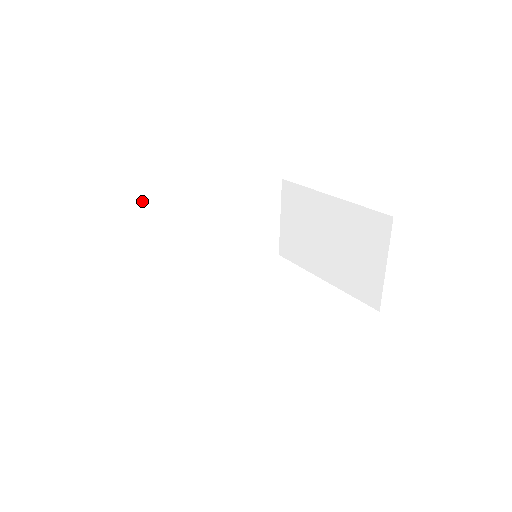
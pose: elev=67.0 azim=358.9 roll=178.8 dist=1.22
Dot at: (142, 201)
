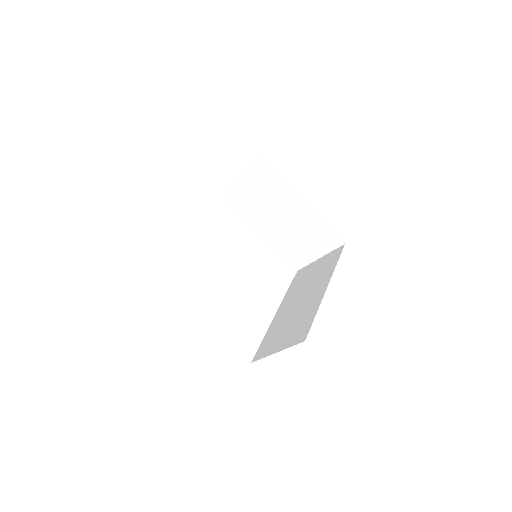
Dot at: occluded
